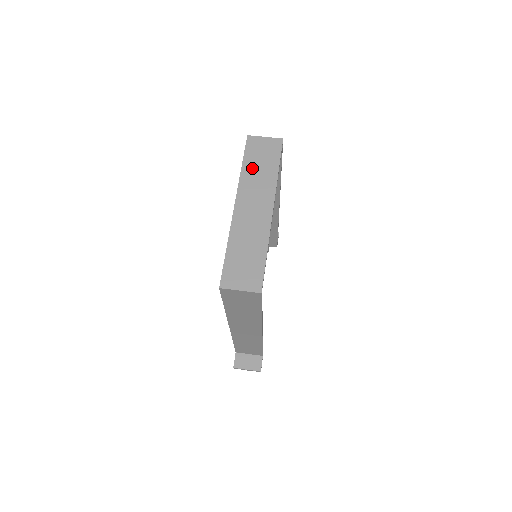
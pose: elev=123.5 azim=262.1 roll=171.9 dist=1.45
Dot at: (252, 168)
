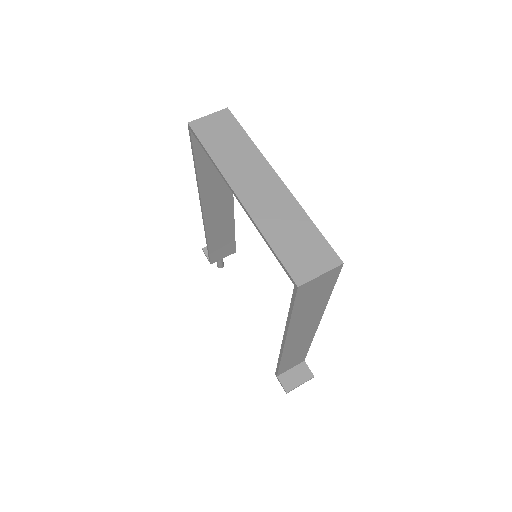
Dot at: (222, 151)
